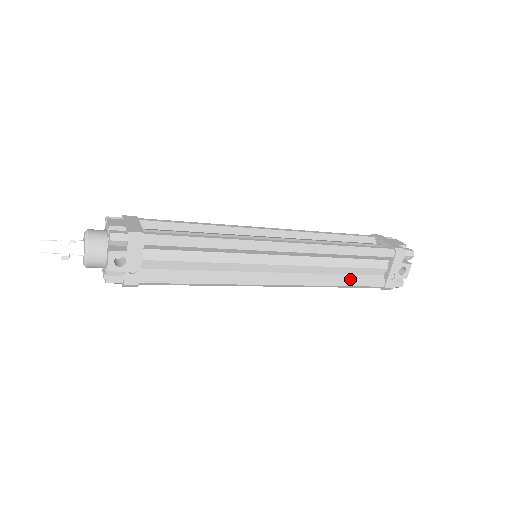
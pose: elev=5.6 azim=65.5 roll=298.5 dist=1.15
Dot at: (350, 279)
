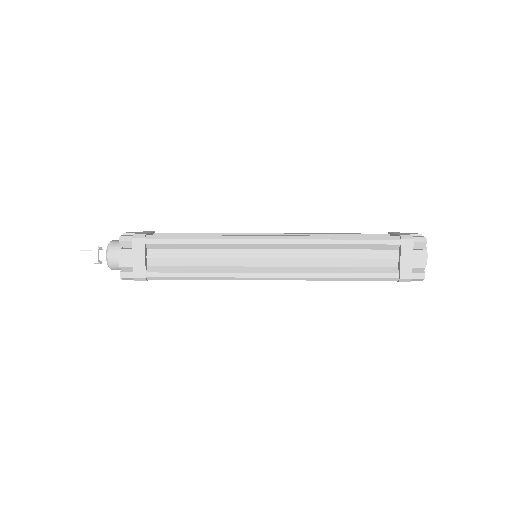
Dot at: occluded
